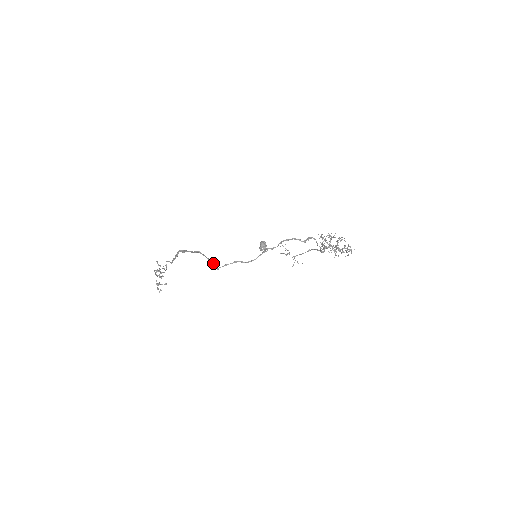
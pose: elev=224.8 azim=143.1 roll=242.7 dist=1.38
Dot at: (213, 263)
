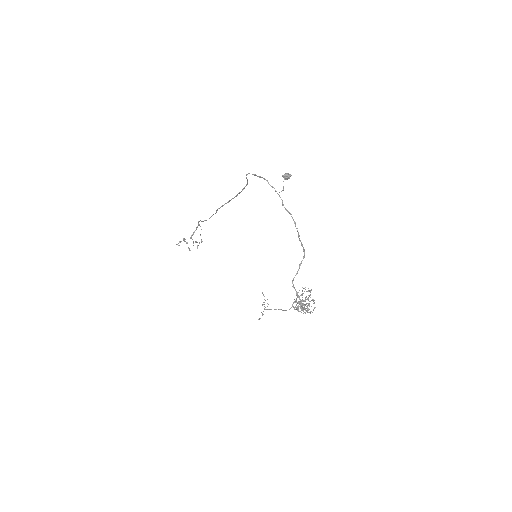
Dot at: occluded
